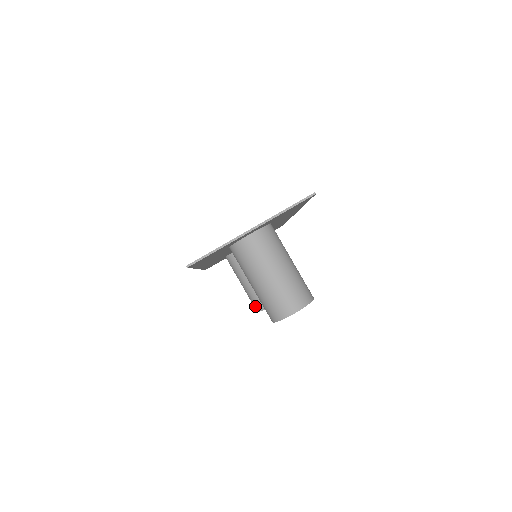
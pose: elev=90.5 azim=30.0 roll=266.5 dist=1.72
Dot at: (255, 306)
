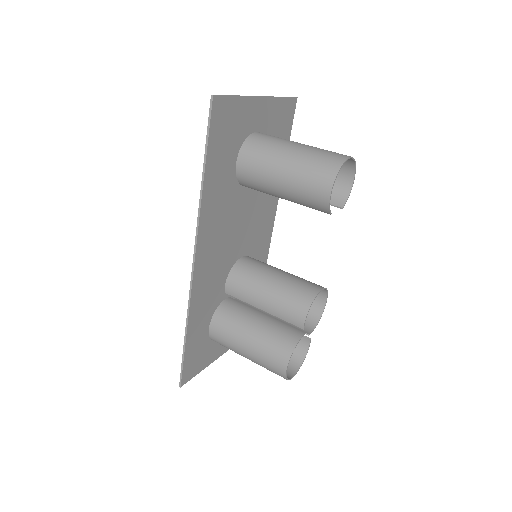
Dot at: (280, 355)
